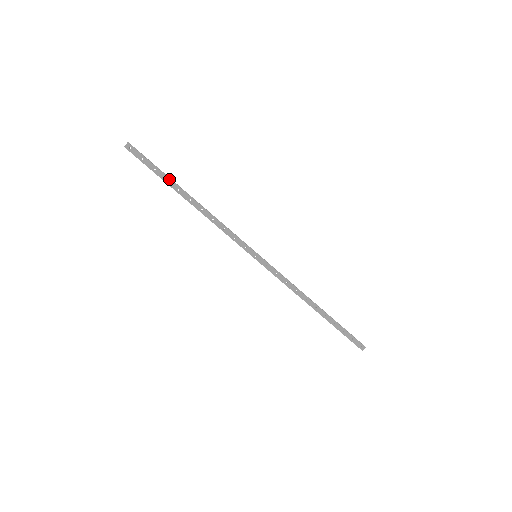
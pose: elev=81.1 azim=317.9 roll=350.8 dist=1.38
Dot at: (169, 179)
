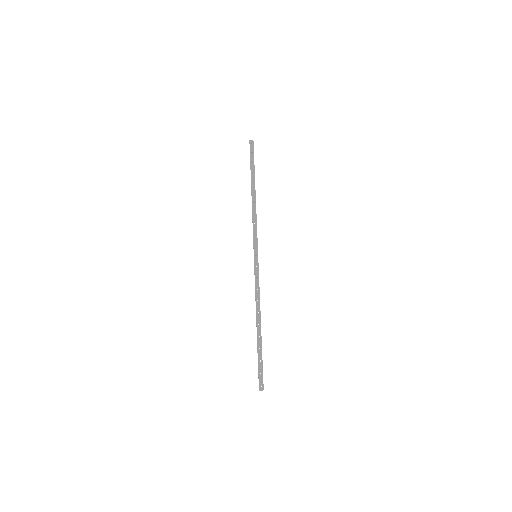
Dot at: (254, 173)
